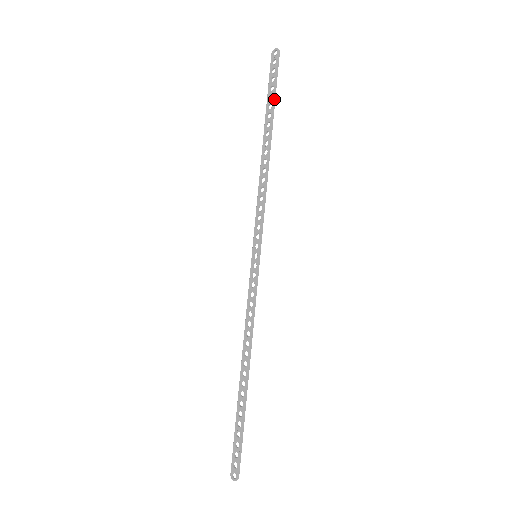
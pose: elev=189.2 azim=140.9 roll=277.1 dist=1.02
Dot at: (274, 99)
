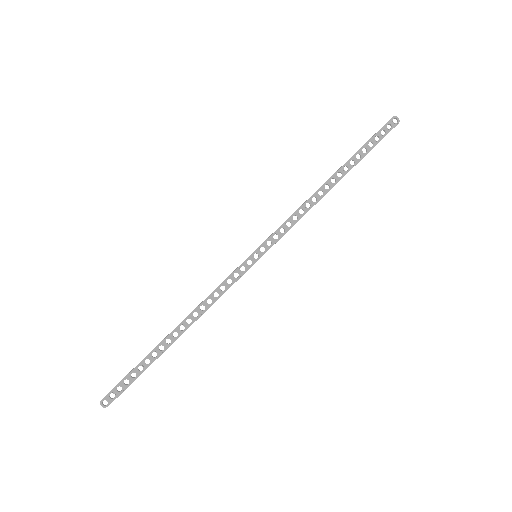
Dot at: occluded
